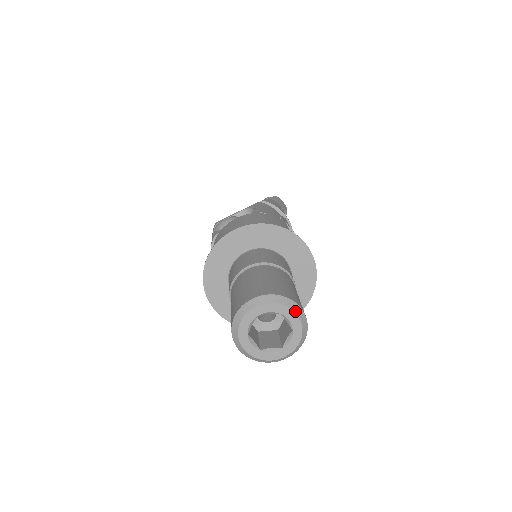
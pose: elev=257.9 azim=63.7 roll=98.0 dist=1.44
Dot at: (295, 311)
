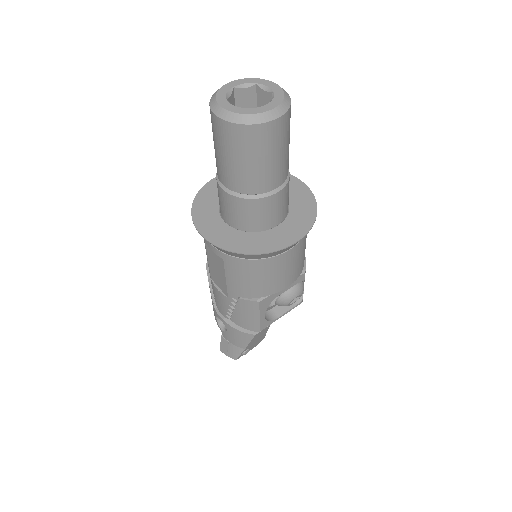
Dot at: (270, 81)
